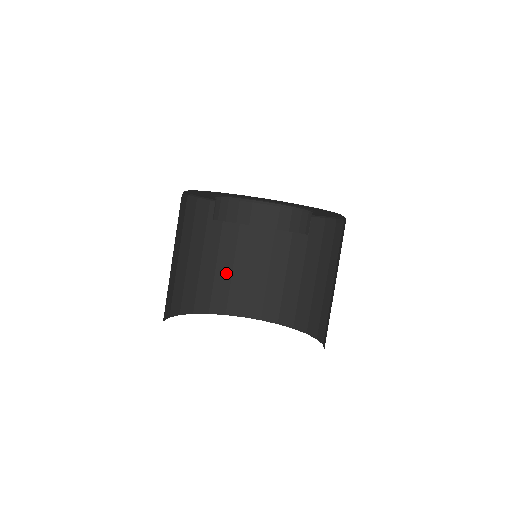
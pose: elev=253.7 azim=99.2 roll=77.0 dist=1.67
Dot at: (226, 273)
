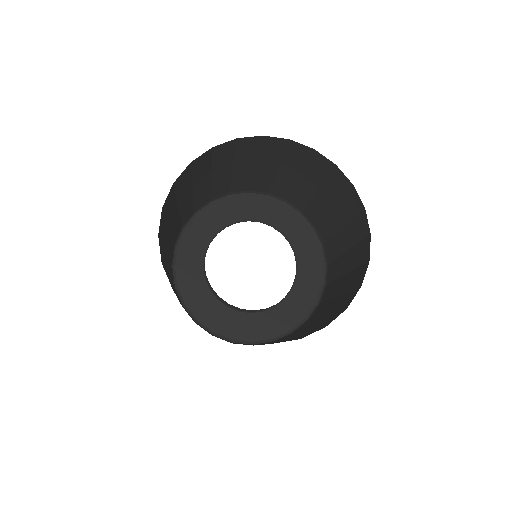
Dot at: occluded
